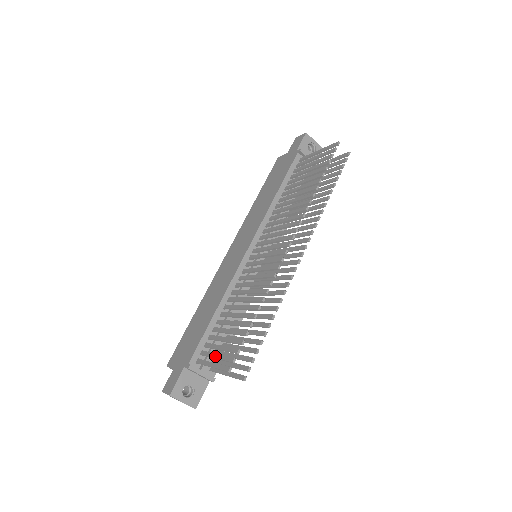
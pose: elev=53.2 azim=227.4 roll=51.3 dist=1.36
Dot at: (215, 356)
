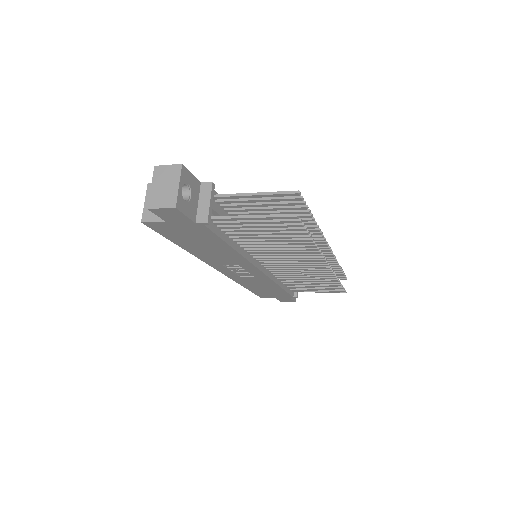
Dot at: (257, 198)
